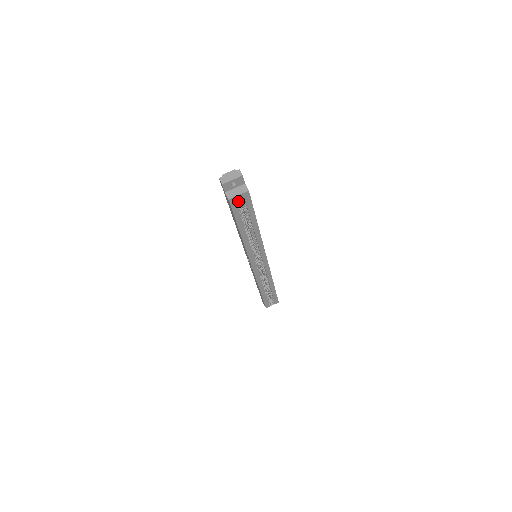
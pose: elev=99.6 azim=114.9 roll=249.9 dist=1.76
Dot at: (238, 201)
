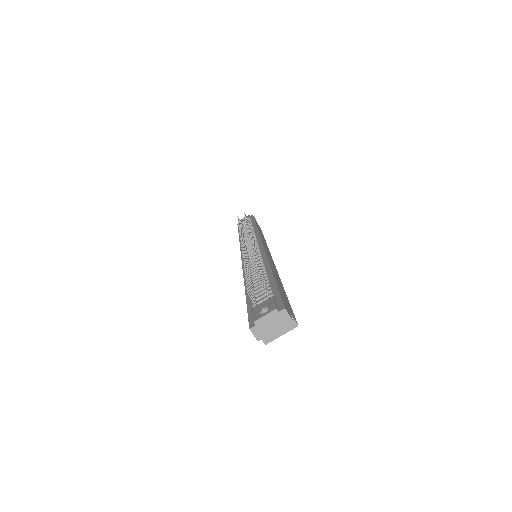
Dot at: occluded
